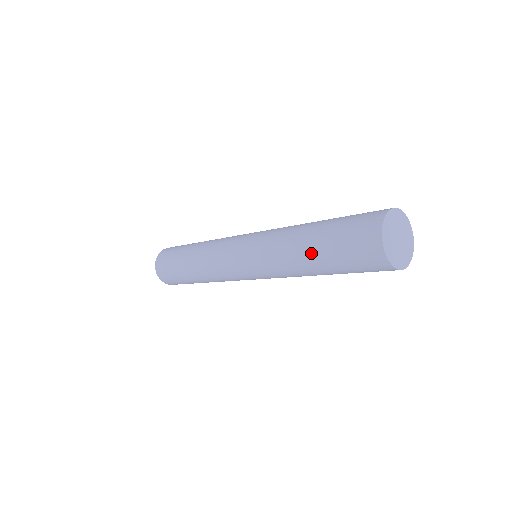
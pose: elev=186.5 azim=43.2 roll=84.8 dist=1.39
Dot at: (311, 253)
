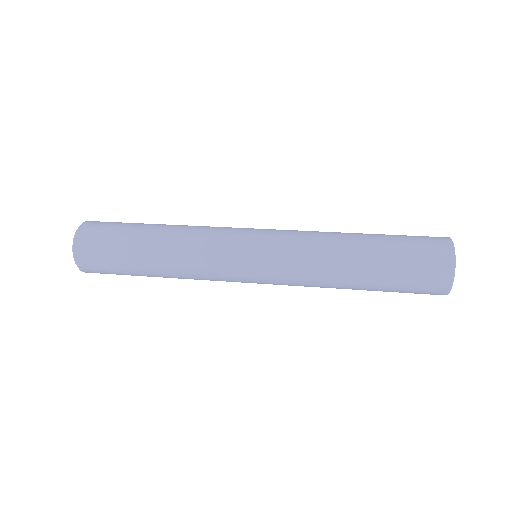
Dot at: (365, 279)
